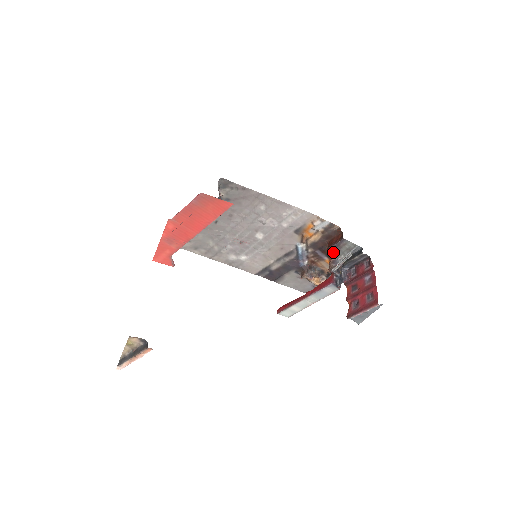
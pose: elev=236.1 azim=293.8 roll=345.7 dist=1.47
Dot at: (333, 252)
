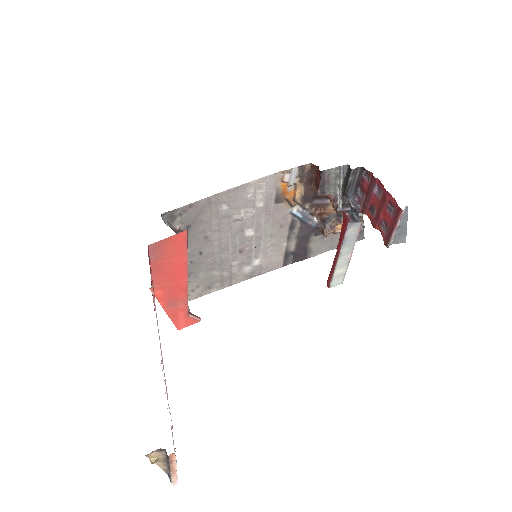
Dot at: (325, 192)
